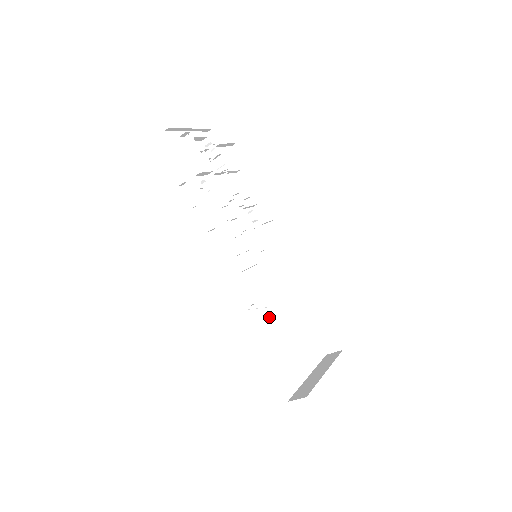
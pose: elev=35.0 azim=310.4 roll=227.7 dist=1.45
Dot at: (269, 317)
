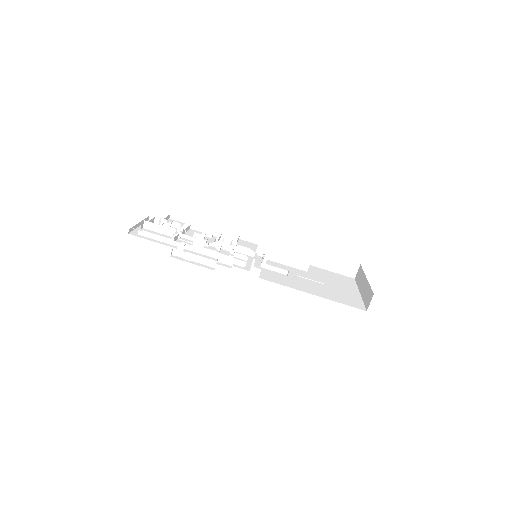
Dot at: (302, 281)
